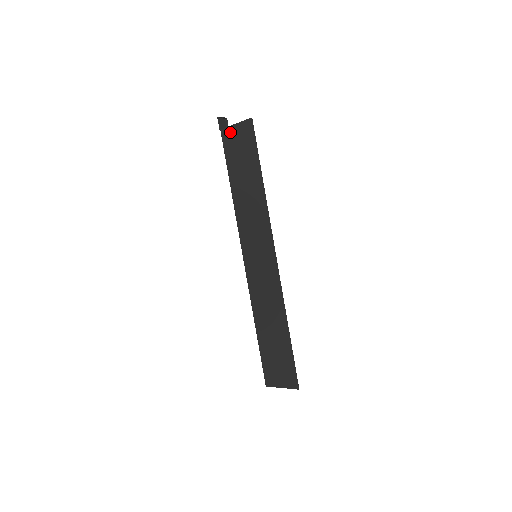
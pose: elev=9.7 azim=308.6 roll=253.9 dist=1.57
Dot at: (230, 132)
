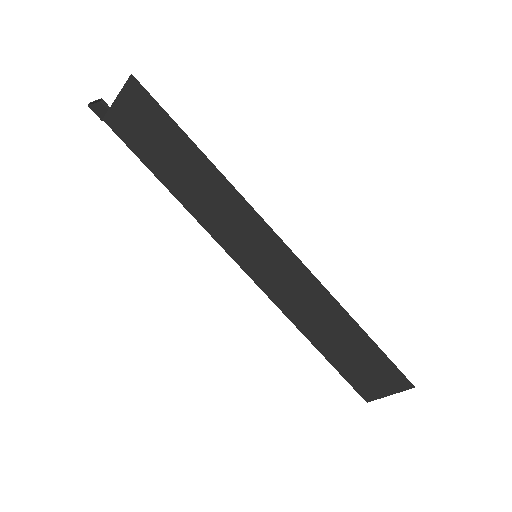
Dot at: (117, 114)
